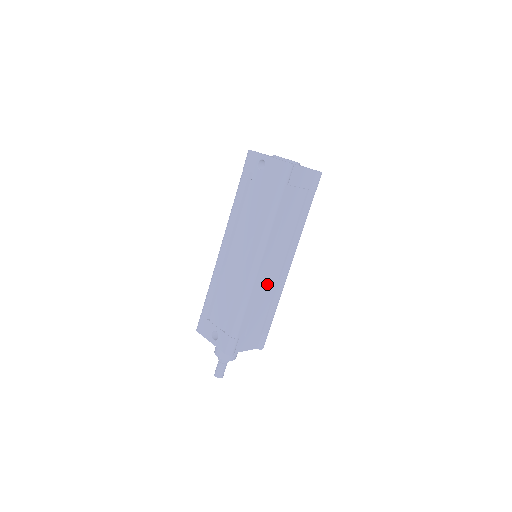
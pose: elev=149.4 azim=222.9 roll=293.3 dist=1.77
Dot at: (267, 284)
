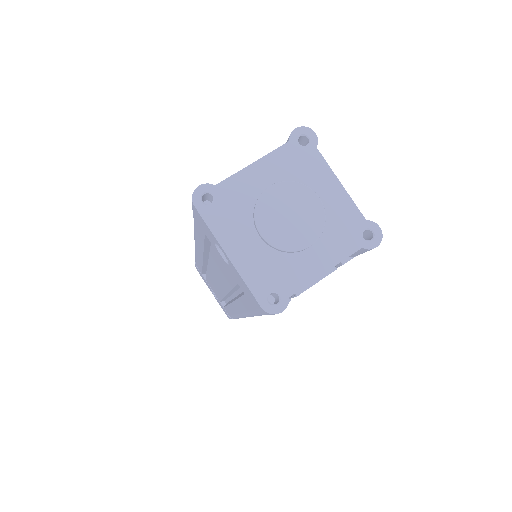
Dot at: occluded
